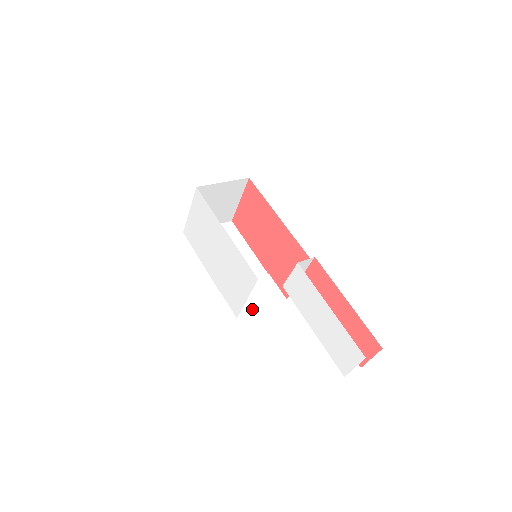
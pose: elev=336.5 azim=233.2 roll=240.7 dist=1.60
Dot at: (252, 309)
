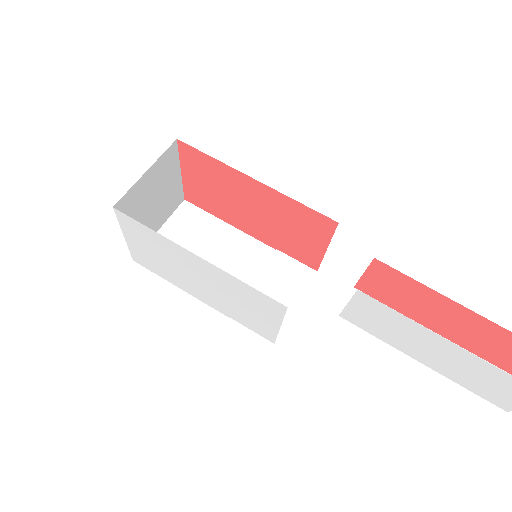
Dot at: (284, 316)
